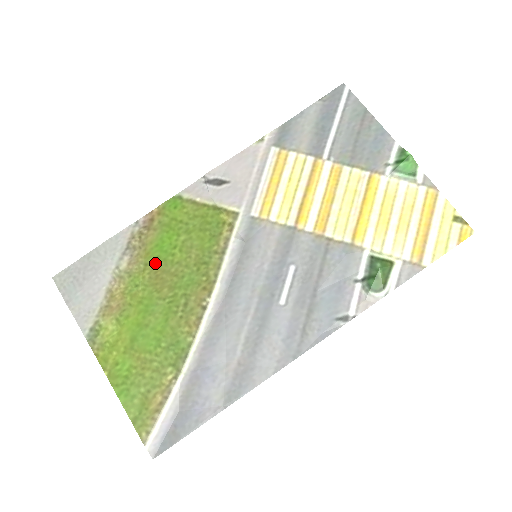
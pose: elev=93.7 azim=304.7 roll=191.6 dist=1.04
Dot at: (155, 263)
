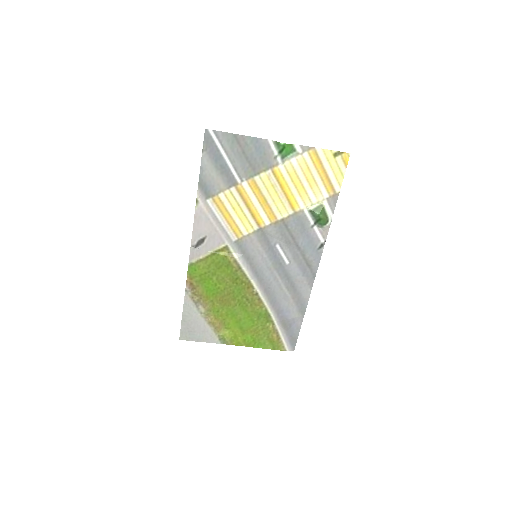
Dot at: (215, 297)
